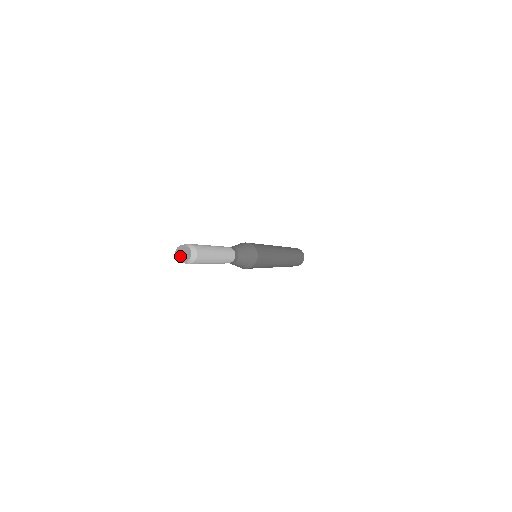
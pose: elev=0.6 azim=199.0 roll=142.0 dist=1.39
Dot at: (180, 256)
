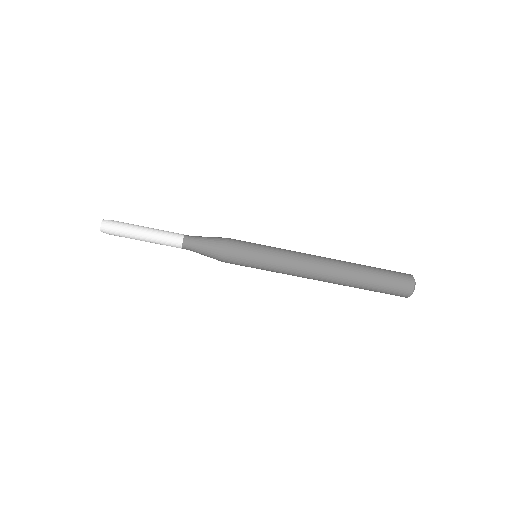
Dot at: occluded
